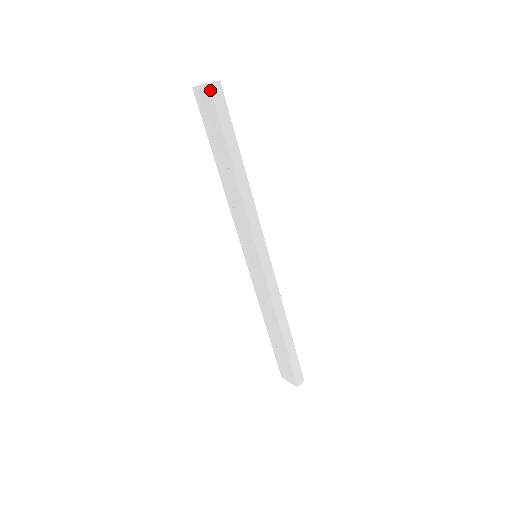
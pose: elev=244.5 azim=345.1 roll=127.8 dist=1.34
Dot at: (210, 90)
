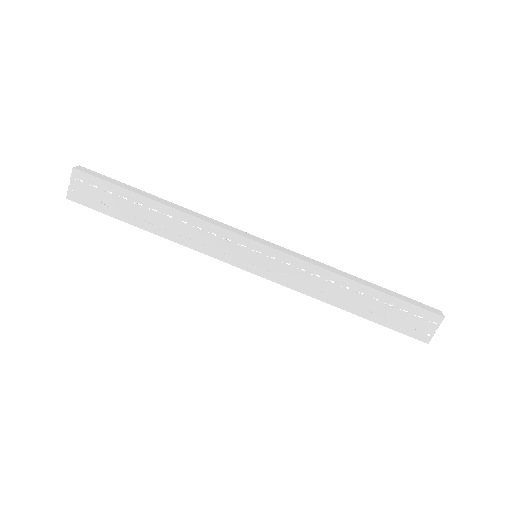
Dot at: (78, 170)
